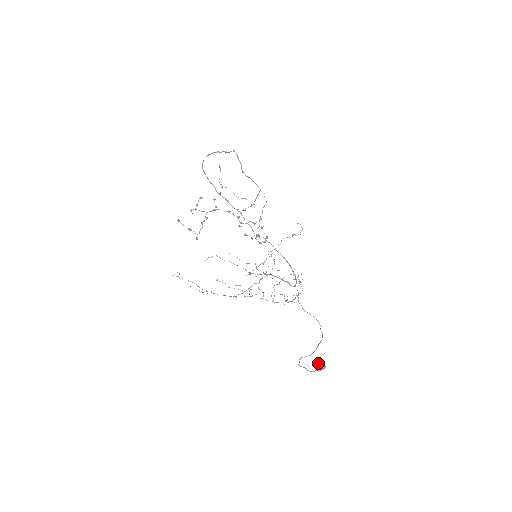
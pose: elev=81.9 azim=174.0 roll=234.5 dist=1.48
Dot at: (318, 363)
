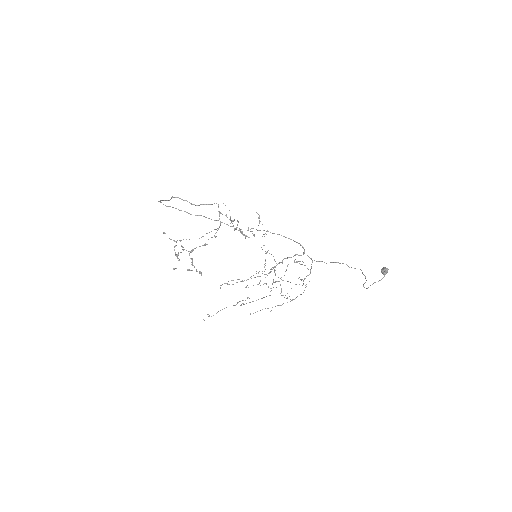
Dot at: occluded
